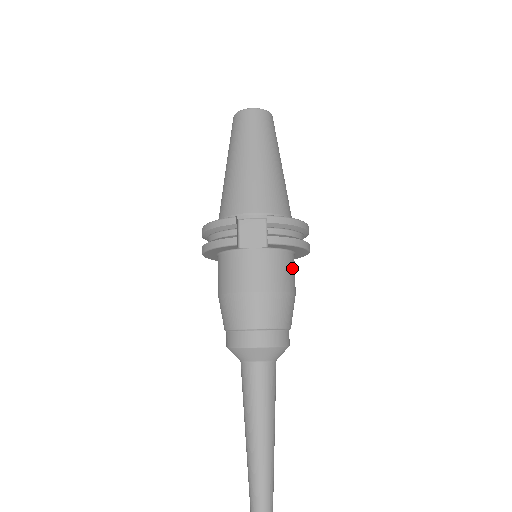
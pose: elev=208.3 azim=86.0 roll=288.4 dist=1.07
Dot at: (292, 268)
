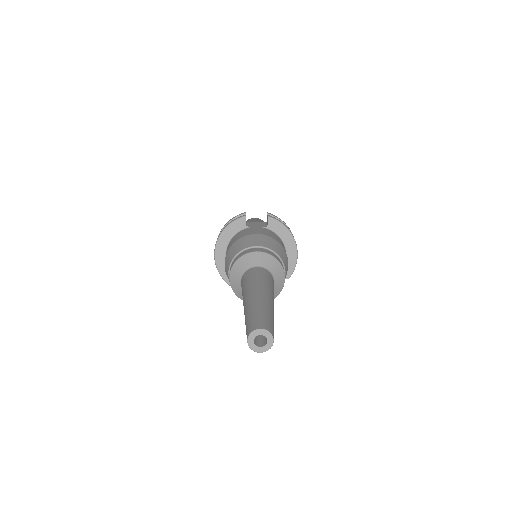
Dot at: occluded
